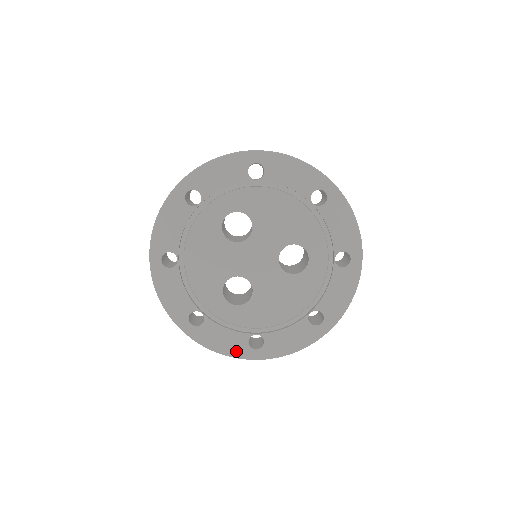
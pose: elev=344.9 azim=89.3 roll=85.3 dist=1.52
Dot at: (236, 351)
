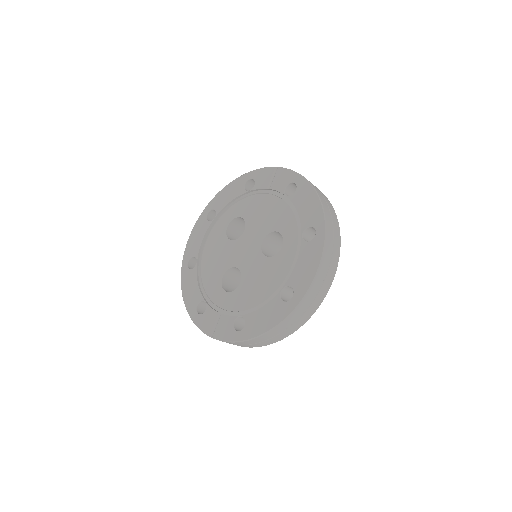
Dot at: (224, 334)
